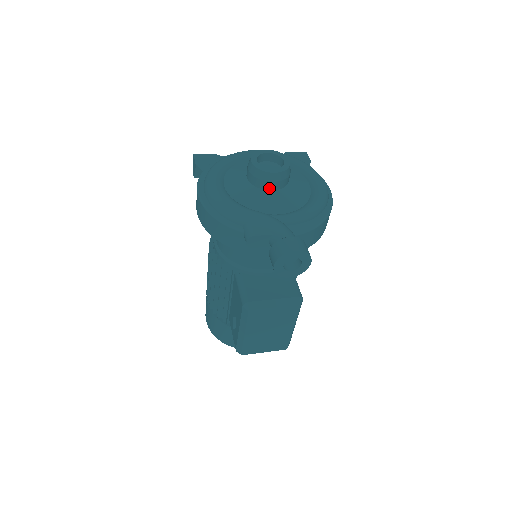
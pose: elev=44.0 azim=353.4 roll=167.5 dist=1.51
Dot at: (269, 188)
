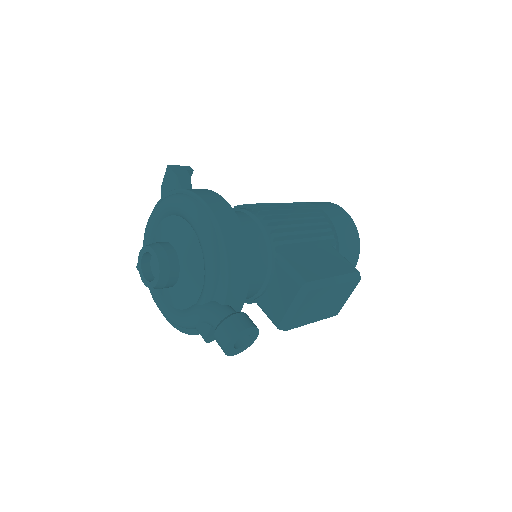
Dot at: (174, 283)
